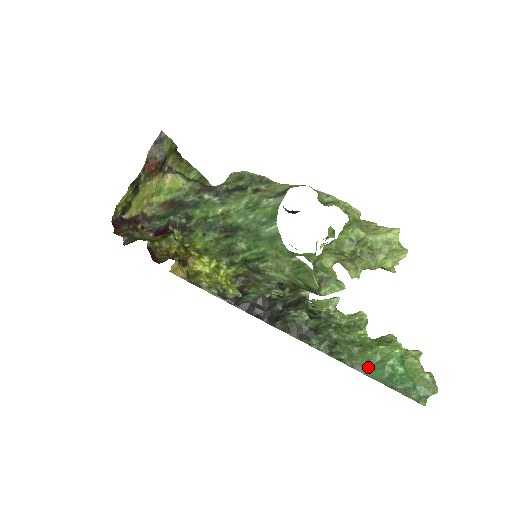
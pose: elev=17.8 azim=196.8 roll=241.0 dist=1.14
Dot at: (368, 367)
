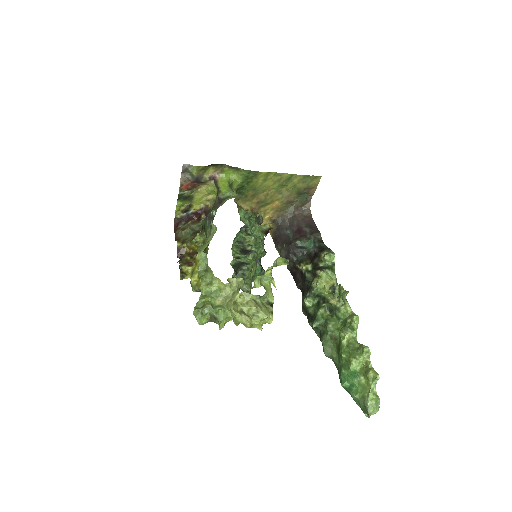
Dot at: (337, 364)
